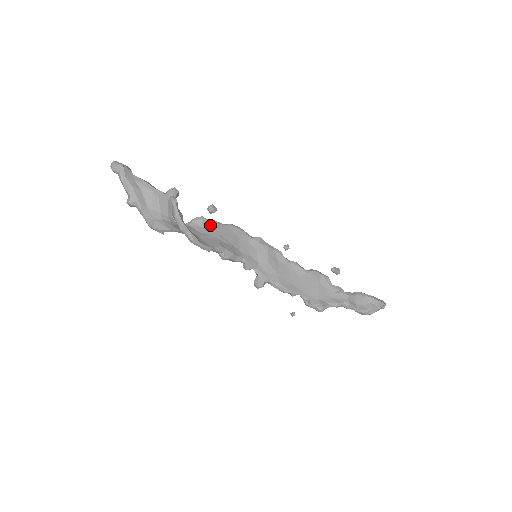
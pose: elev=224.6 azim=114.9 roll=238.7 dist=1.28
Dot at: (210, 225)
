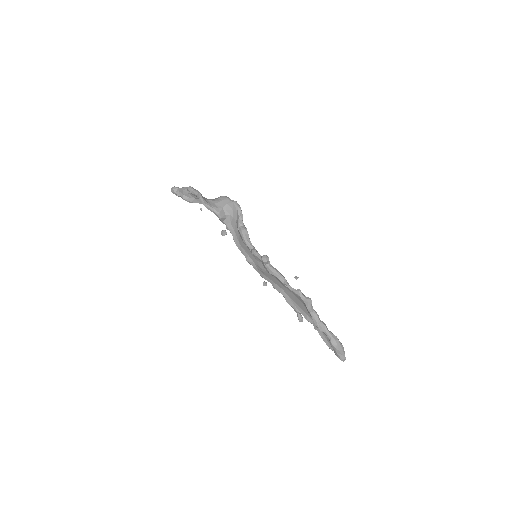
Dot at: (231, 224)
